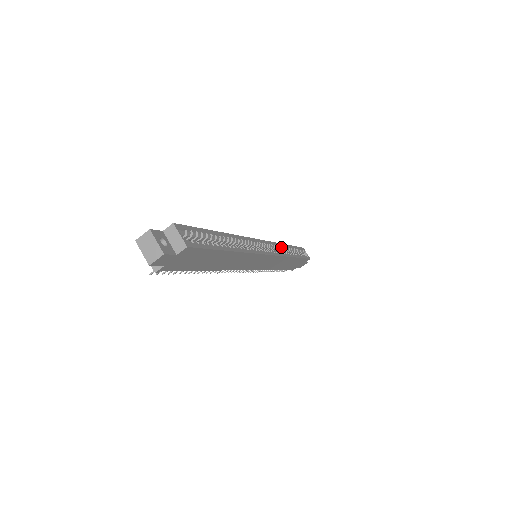
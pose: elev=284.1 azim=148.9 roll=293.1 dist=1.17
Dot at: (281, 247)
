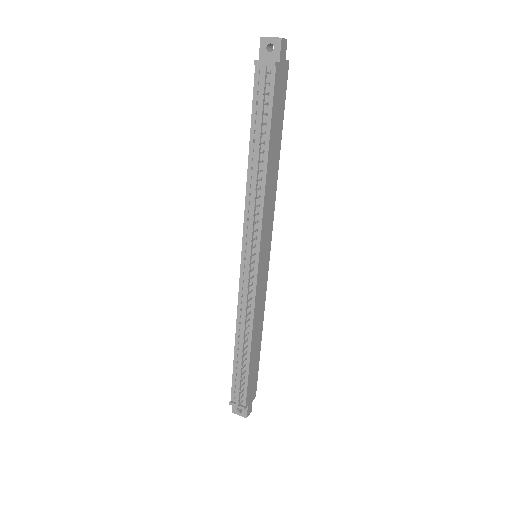
Dot at: occluded
